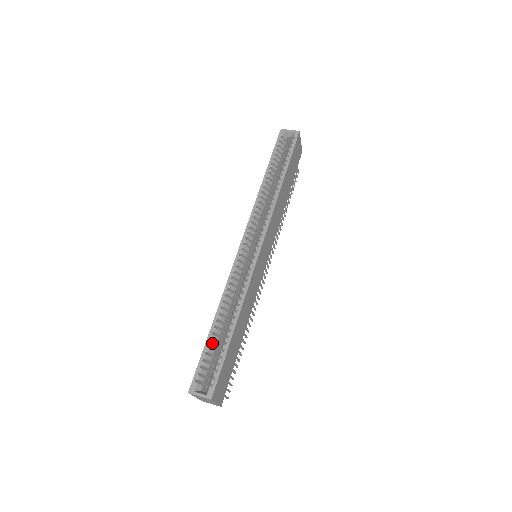
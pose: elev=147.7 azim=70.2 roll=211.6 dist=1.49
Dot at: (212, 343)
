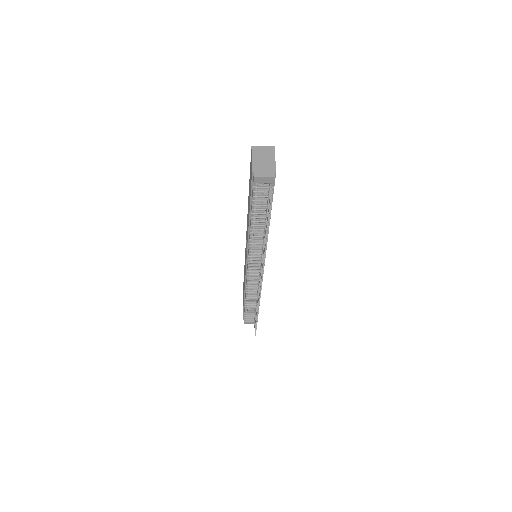
Dot at: occluded
